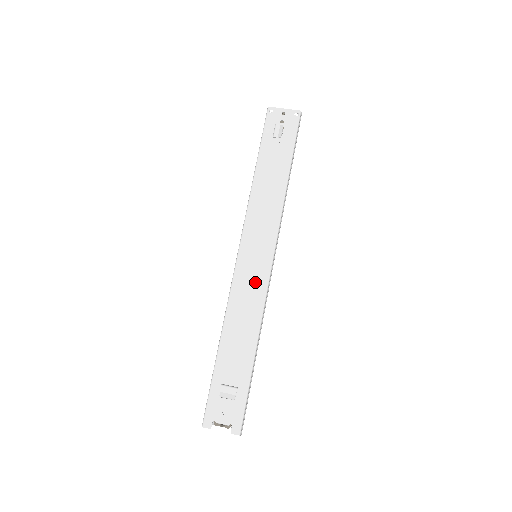
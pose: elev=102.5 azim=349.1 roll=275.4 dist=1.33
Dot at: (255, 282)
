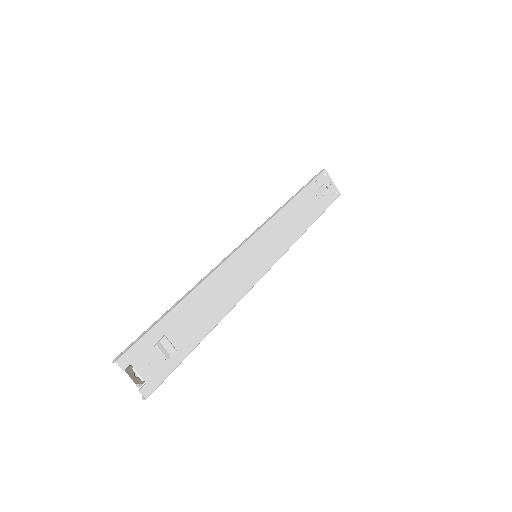
Dot at: (246, 275)
